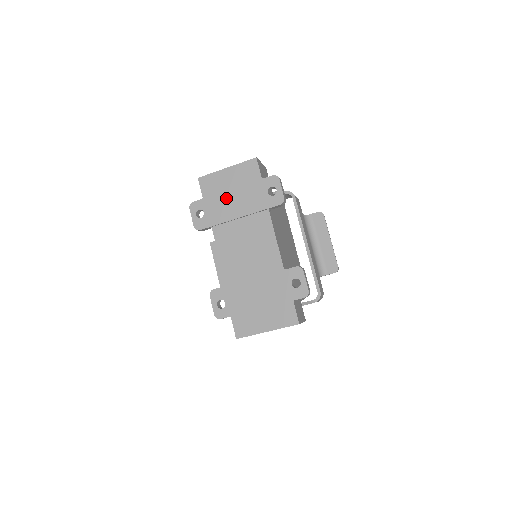
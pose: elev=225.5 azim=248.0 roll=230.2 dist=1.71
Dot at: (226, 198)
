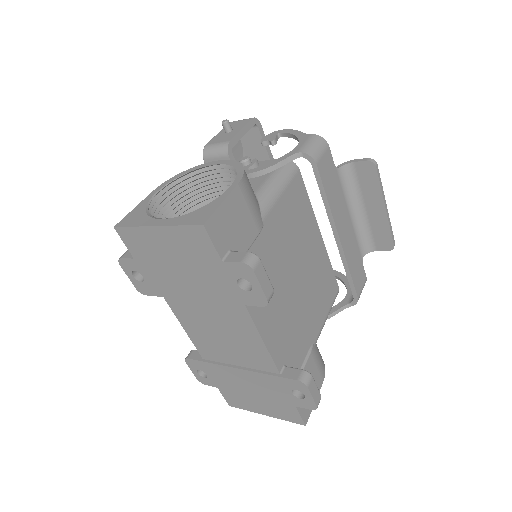
Dot at: (170, 270)
